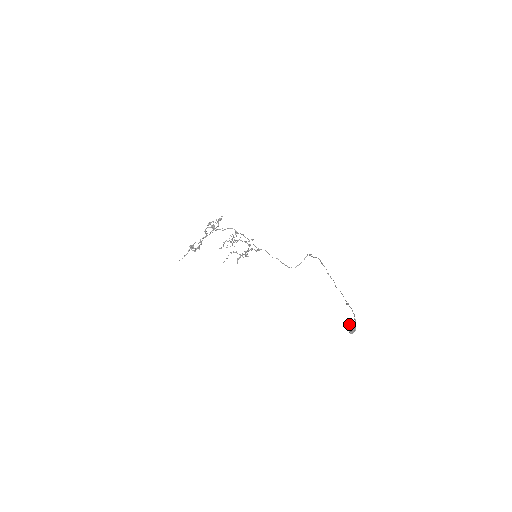
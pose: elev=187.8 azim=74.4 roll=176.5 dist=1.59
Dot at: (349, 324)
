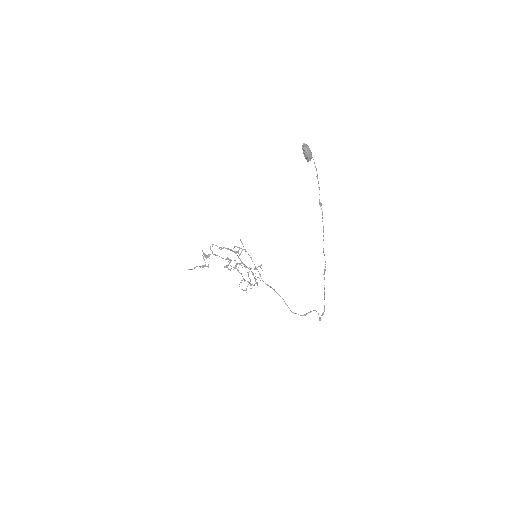
Dot at: occluded
